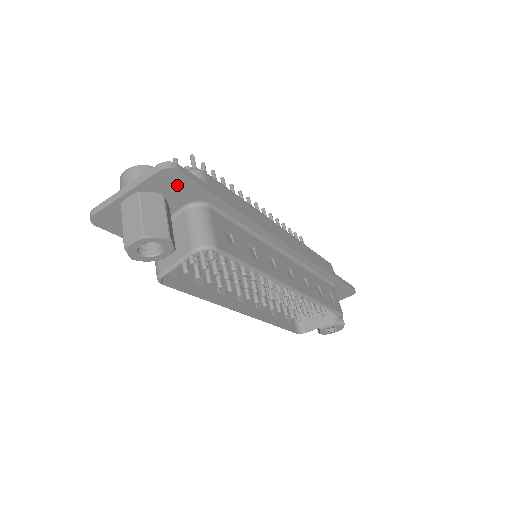
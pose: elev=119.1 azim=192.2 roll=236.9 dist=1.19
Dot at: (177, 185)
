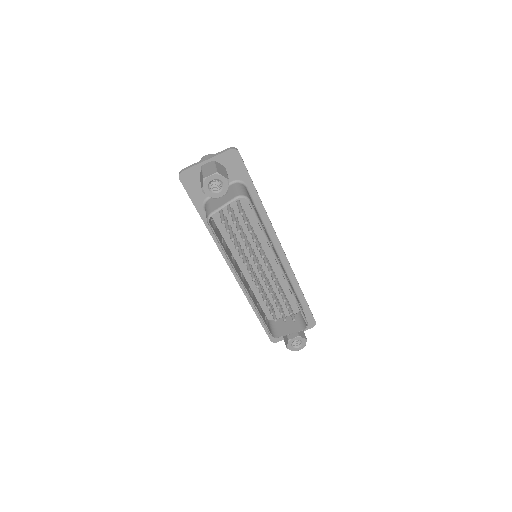
Dot at: (235, 164)
